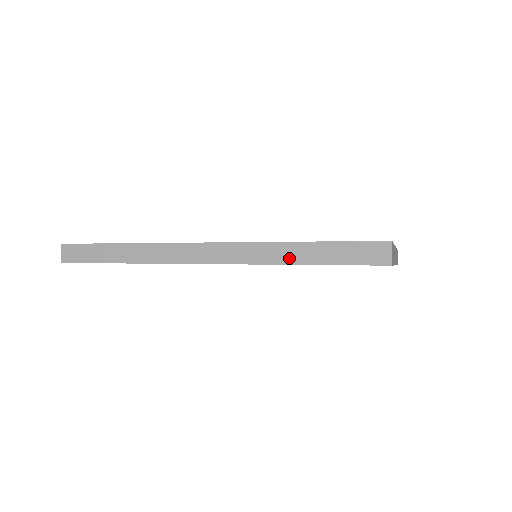
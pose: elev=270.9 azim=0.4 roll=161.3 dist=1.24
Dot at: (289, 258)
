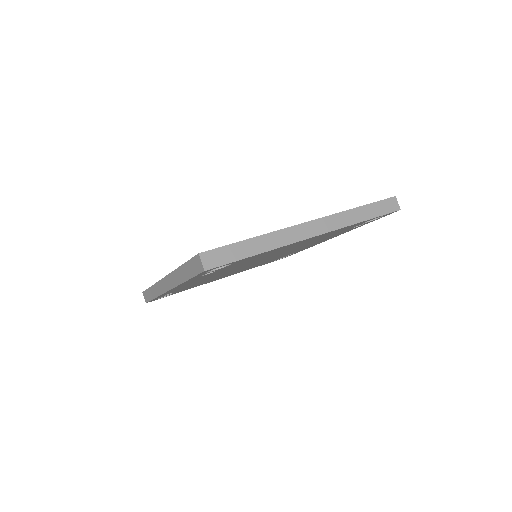
Dot at: (182, 278)
